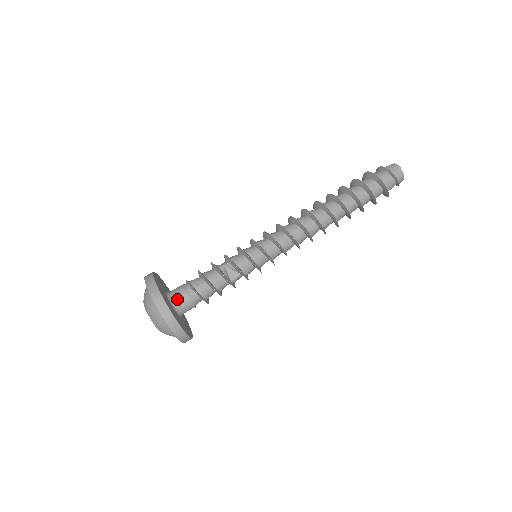
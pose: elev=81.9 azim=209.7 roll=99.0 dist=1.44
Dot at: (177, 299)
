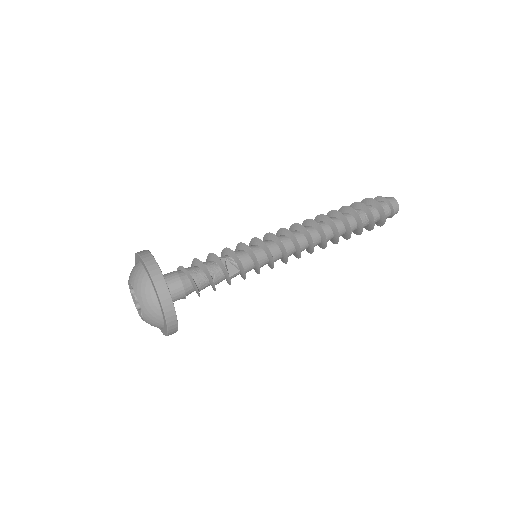
Dot at: (170, 284)
